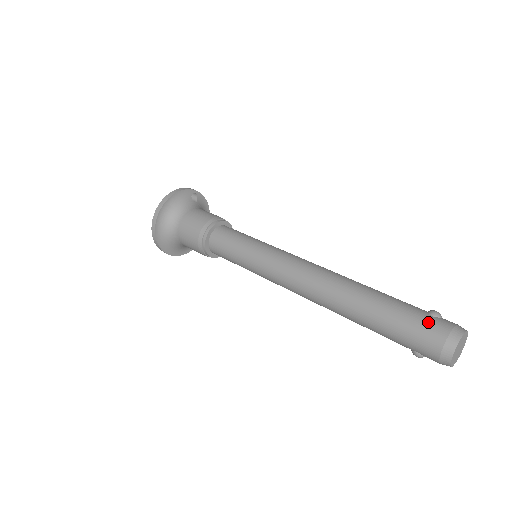
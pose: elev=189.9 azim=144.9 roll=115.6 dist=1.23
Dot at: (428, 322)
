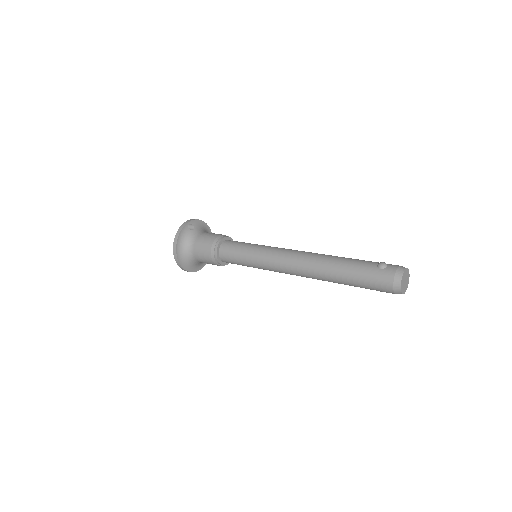
Dot at: (379, 276)
